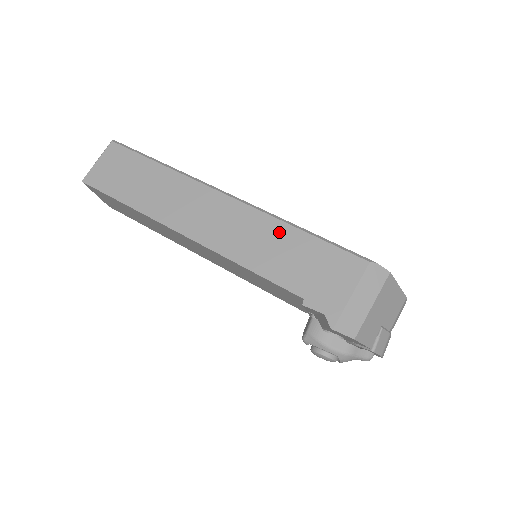
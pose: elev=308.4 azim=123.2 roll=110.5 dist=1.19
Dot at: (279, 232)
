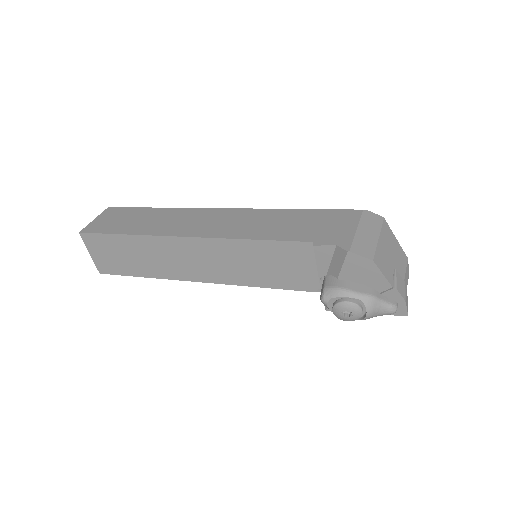
Dot at: (275, 214)
